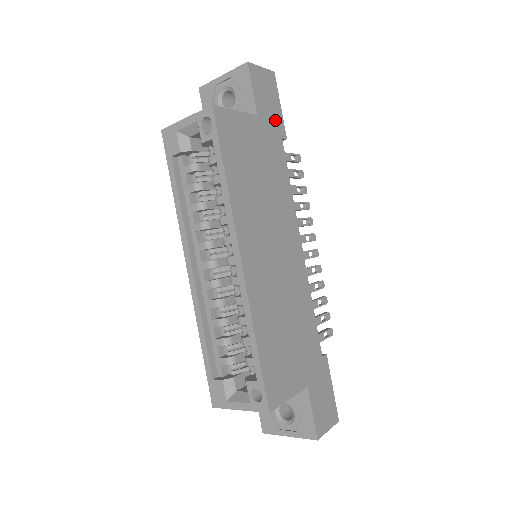
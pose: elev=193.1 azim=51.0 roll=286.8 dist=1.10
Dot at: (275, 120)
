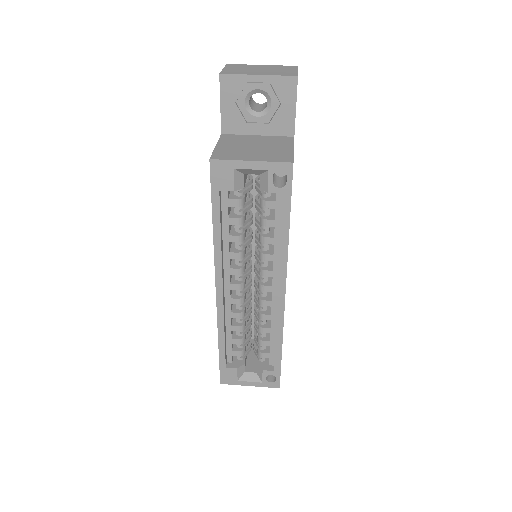
Dot at: occluded
